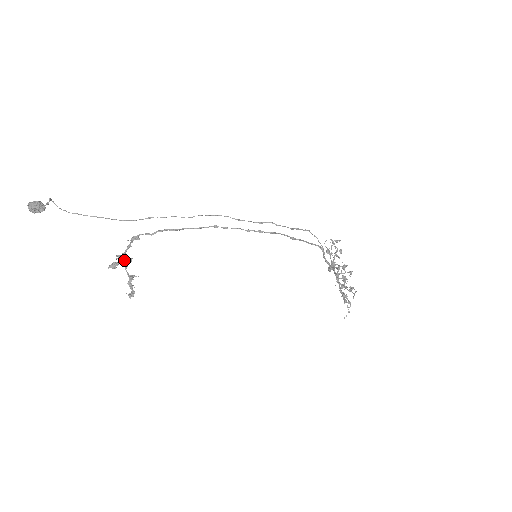
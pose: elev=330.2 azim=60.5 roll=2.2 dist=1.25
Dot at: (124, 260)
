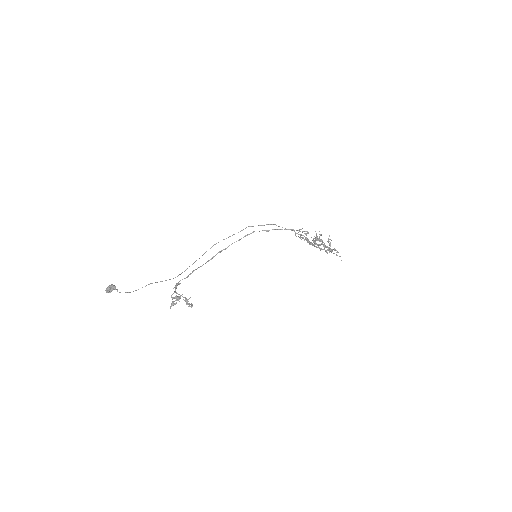
Dot at: (177, 293)
